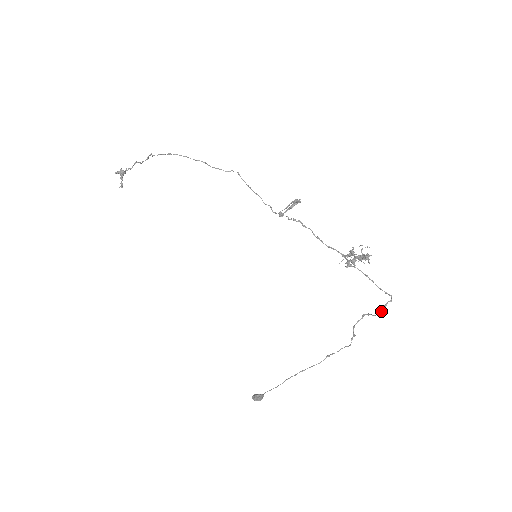
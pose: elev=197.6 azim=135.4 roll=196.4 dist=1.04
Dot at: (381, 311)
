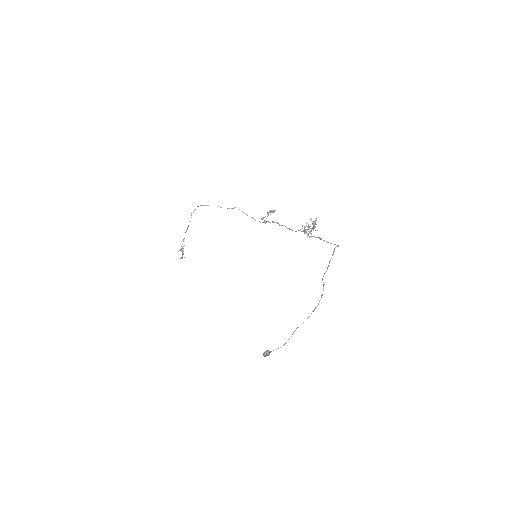
Dot at: (332, 255)
